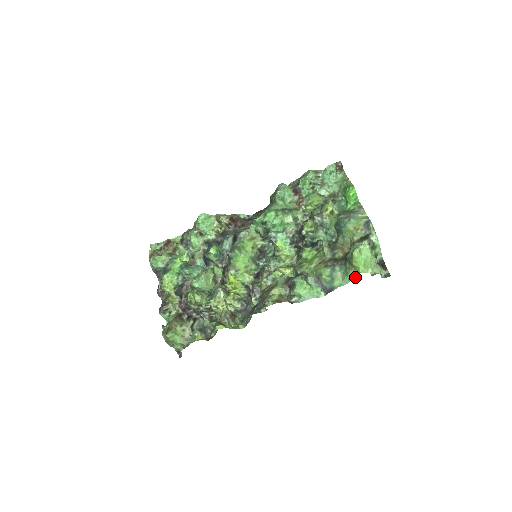
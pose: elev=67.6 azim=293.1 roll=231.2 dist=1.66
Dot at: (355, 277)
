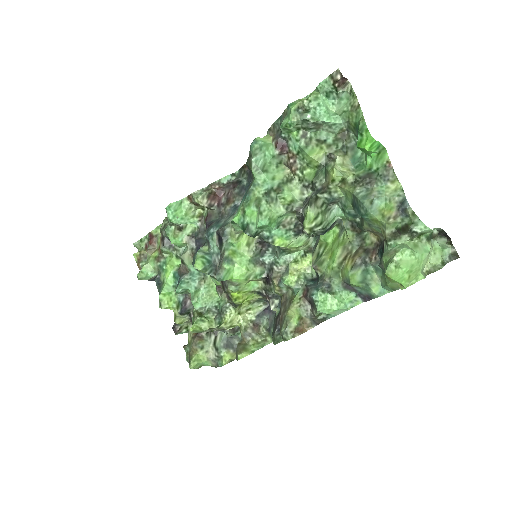
Dot at: (399, 288)
